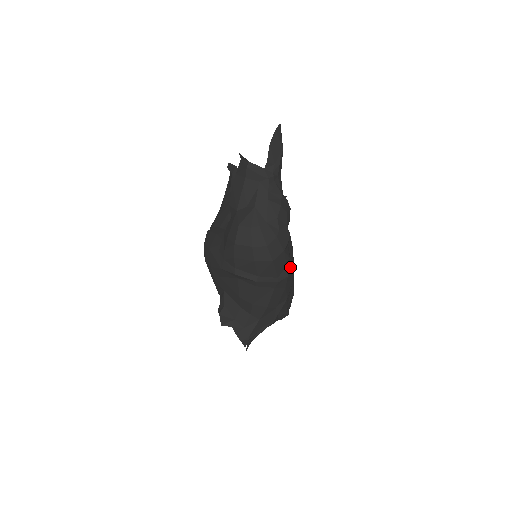
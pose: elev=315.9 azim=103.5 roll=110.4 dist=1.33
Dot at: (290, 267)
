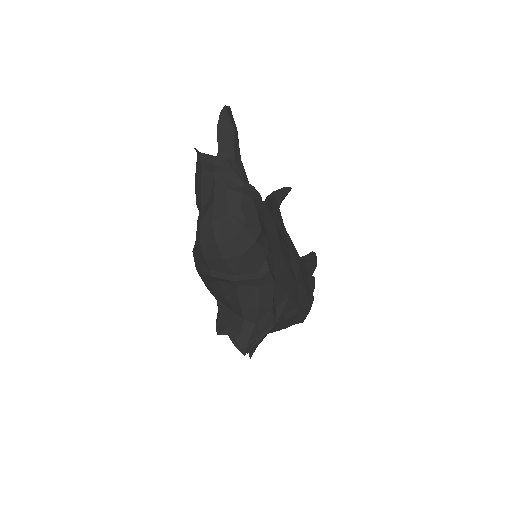
Dot at: (276, 260)
